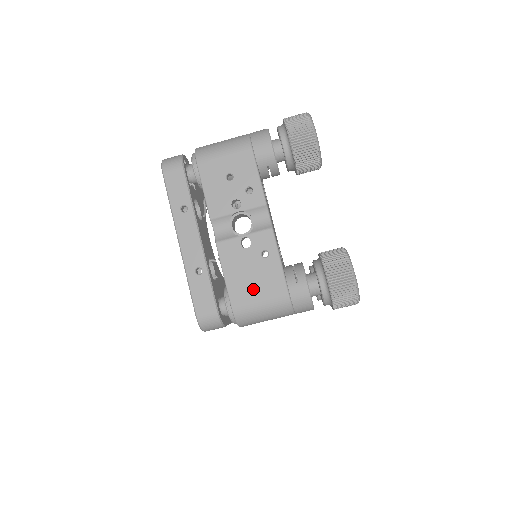
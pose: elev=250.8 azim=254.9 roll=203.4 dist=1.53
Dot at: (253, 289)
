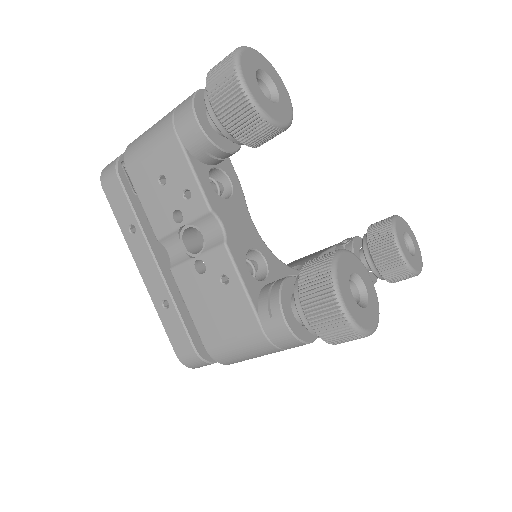
Dot at: (222, 326)
